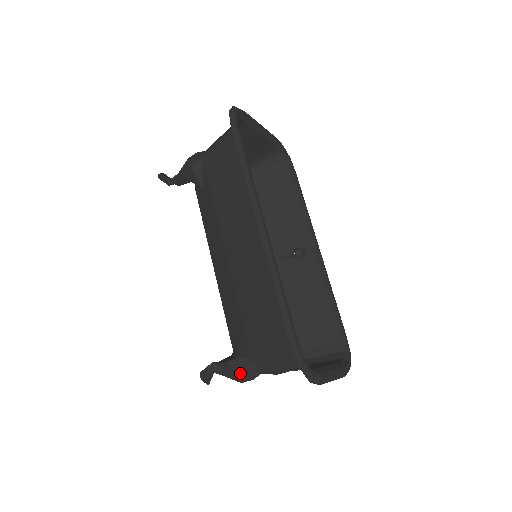
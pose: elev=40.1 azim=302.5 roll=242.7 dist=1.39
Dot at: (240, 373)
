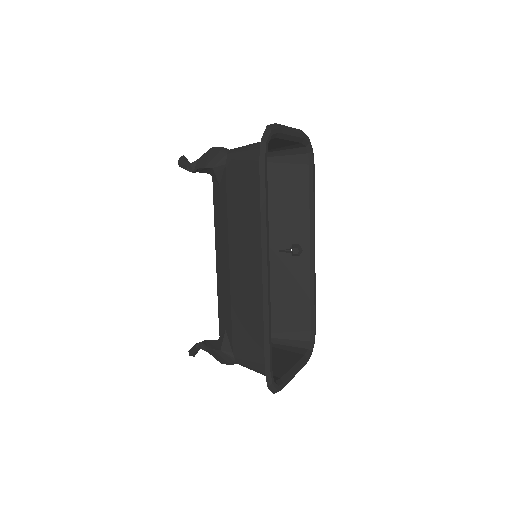
Dot at: (221, 359)
